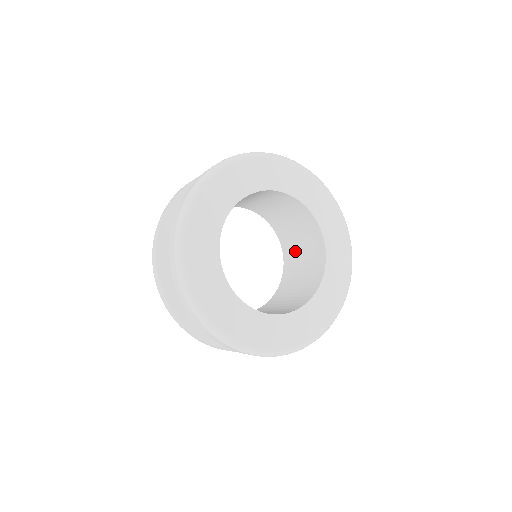
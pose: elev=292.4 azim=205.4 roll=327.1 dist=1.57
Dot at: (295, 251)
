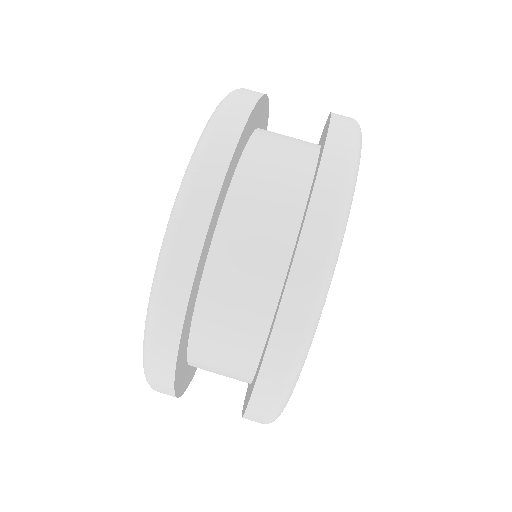
Dot at: occluded
